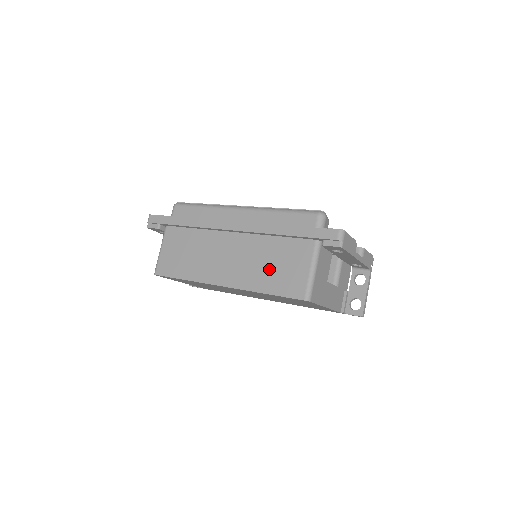
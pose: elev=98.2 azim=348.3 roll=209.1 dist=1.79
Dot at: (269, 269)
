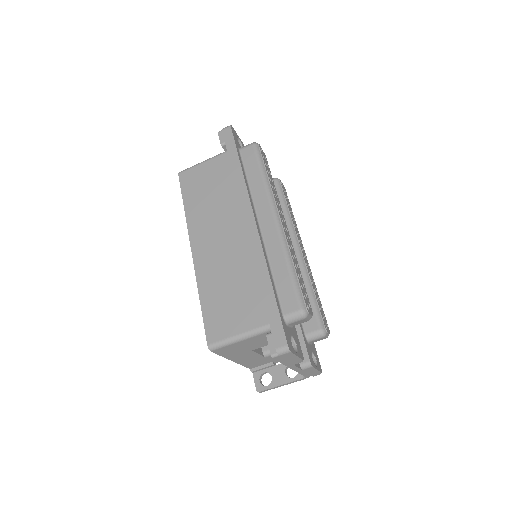
Dot at: (224, 290)
